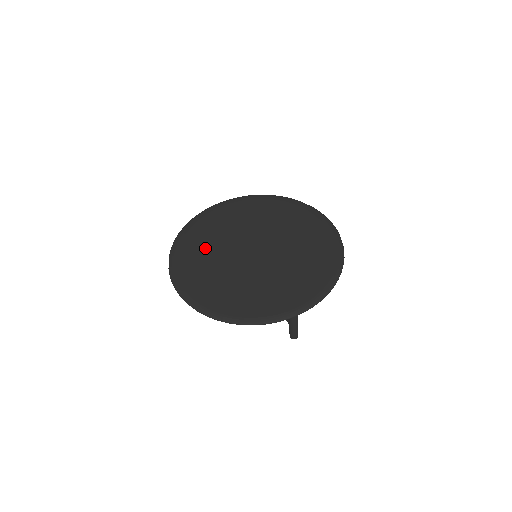
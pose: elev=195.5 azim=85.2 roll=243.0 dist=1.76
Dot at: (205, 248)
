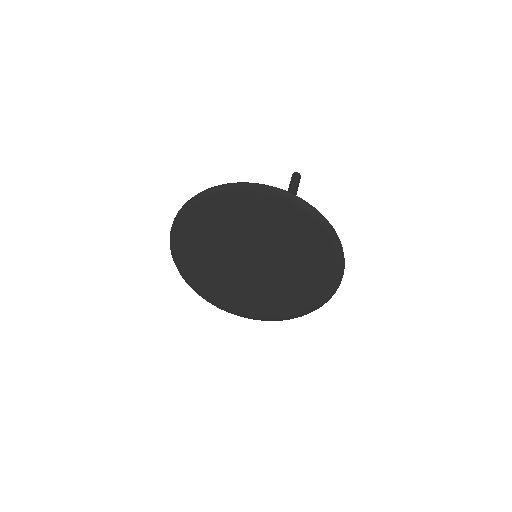
Dot at: (204, 257)
